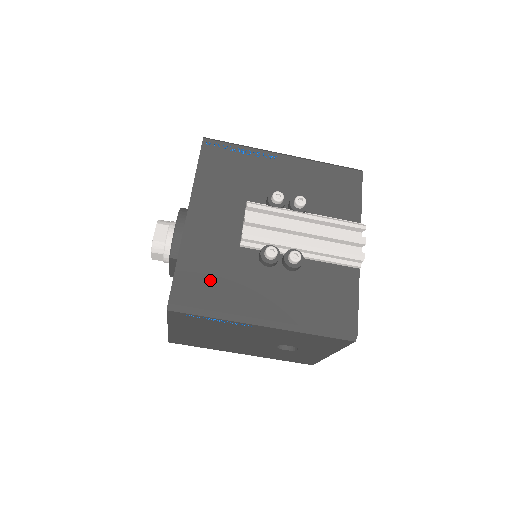
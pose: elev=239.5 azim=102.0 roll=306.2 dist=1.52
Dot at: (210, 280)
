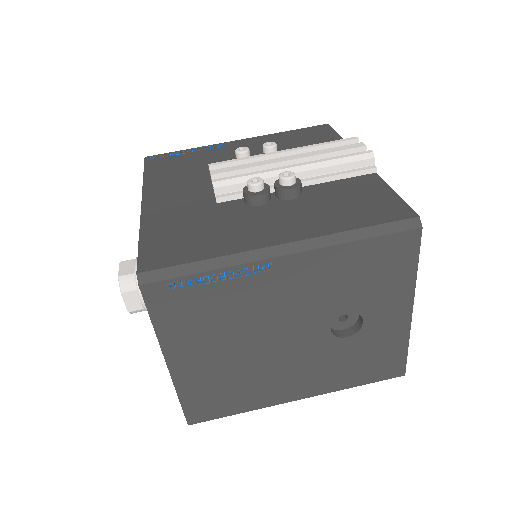
Dot at: (189, 237)
